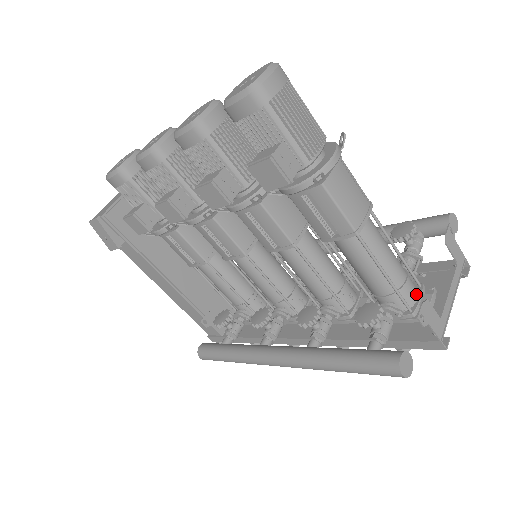
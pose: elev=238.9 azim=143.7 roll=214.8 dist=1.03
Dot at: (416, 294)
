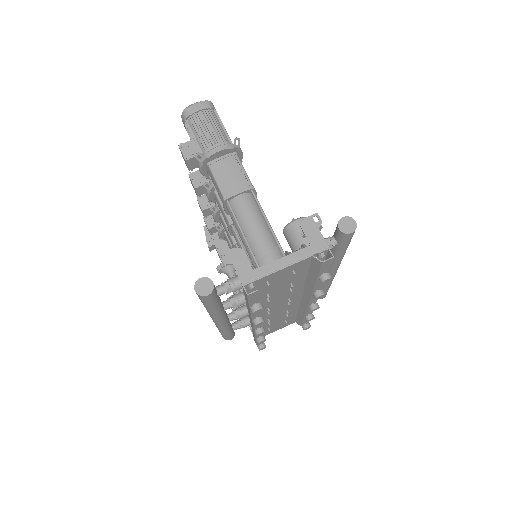
Dot at: occluded
